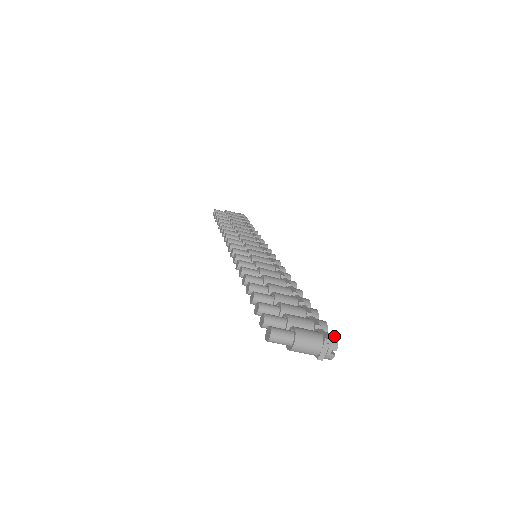
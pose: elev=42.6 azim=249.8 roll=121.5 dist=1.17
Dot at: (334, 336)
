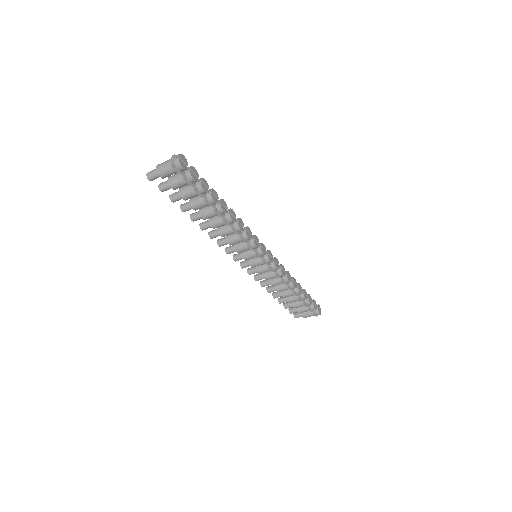
Dot at: (181, 156)
